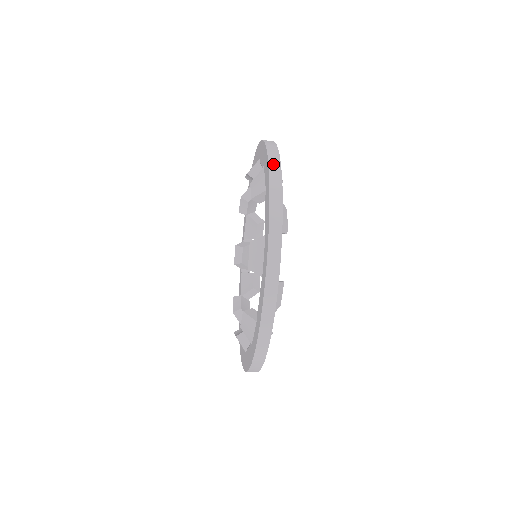
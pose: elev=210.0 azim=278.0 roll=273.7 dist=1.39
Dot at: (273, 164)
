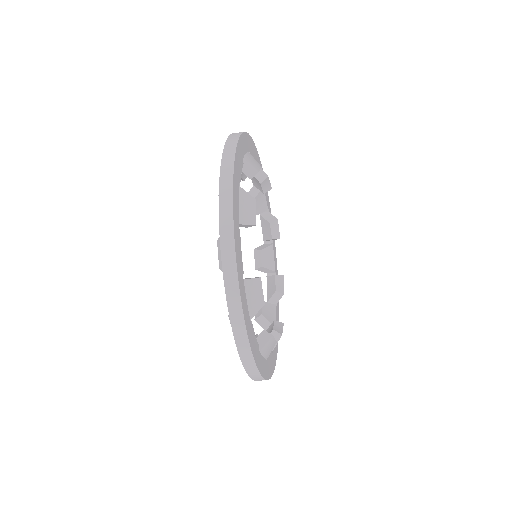
Dot at: occluded
